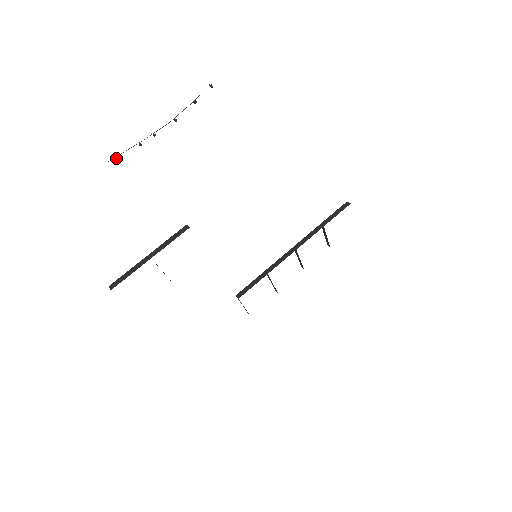
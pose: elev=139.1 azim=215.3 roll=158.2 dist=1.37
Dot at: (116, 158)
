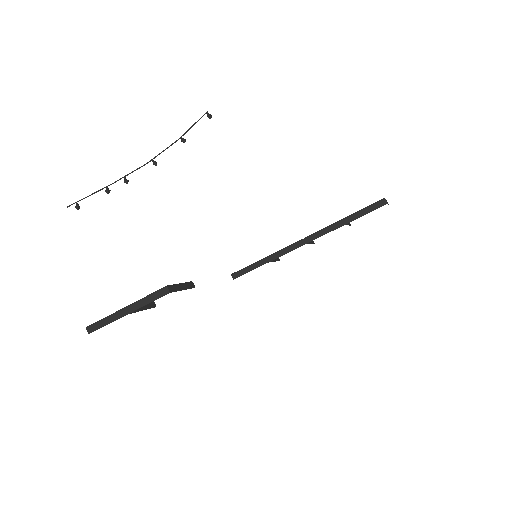
Dot at: (78, 206)
